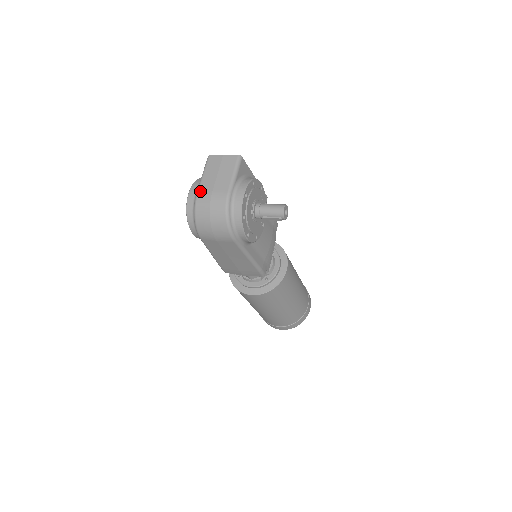
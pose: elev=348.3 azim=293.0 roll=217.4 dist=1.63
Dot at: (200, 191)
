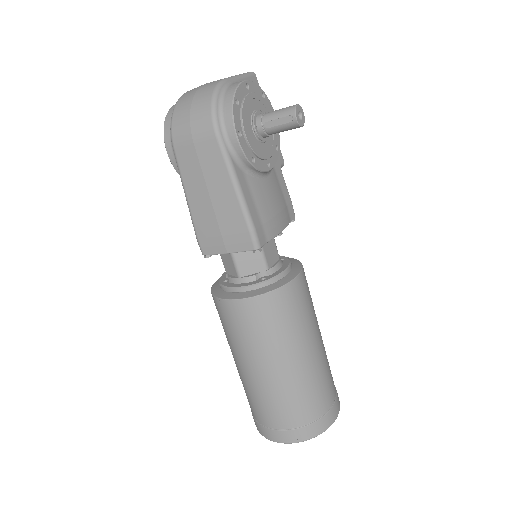
Dot at: occluded
